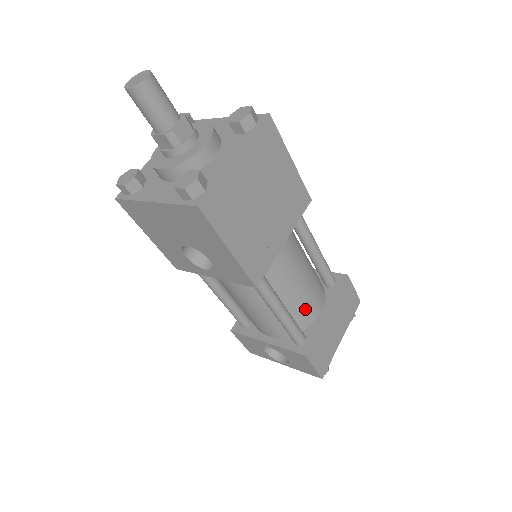
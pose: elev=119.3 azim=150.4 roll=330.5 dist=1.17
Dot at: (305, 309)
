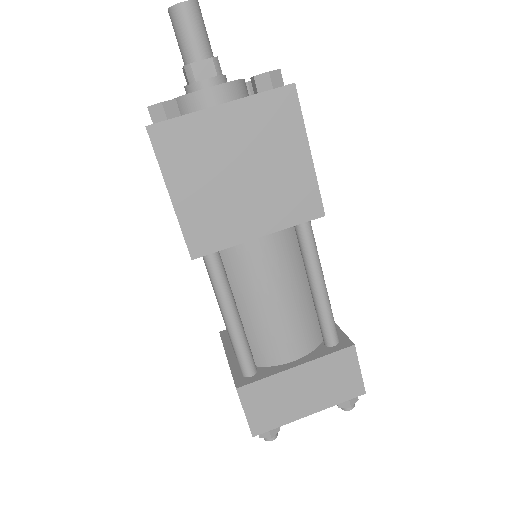
Dot at: (270, 341)
